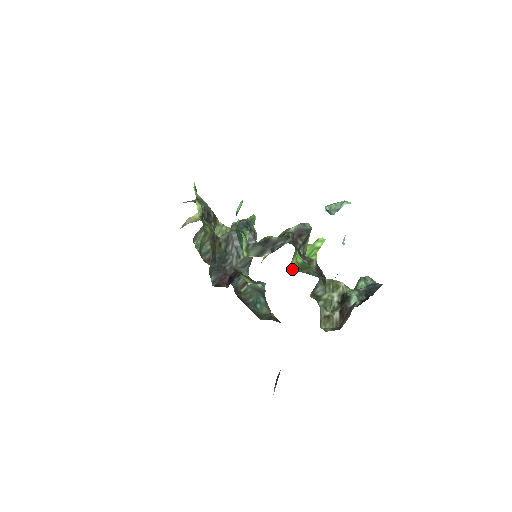
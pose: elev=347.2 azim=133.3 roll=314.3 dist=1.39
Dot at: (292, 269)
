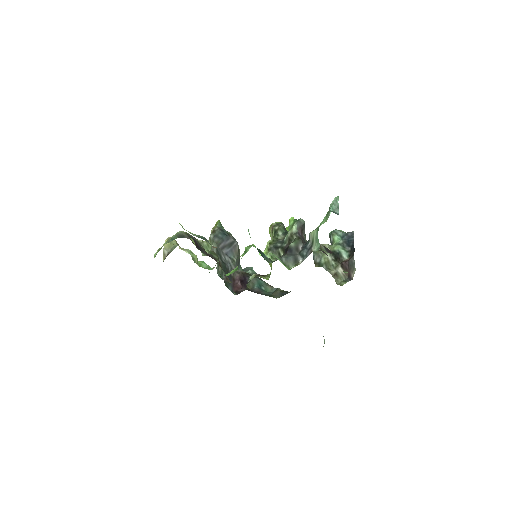
Dot at: occluded
